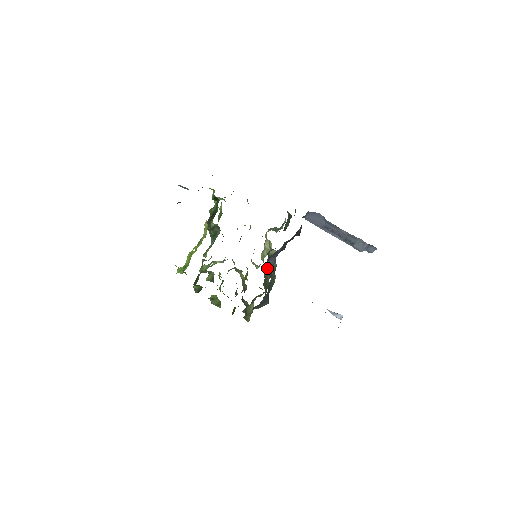
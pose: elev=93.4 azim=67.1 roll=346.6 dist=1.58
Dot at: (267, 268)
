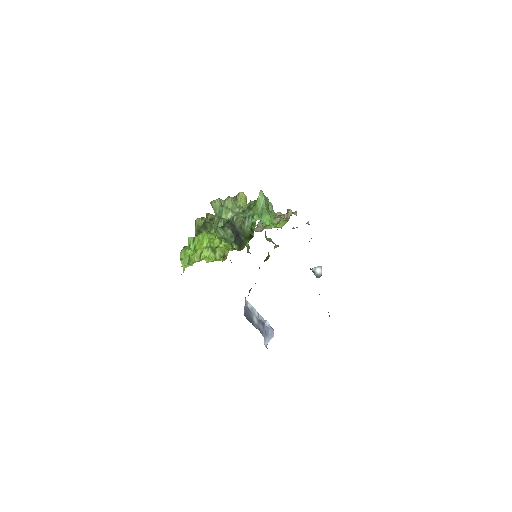
Dot at: (251, 288)
